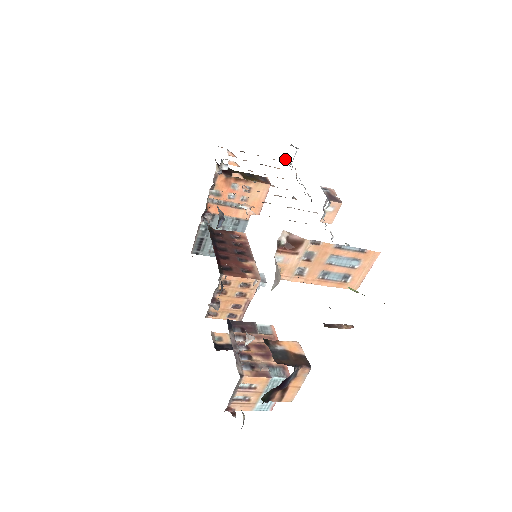
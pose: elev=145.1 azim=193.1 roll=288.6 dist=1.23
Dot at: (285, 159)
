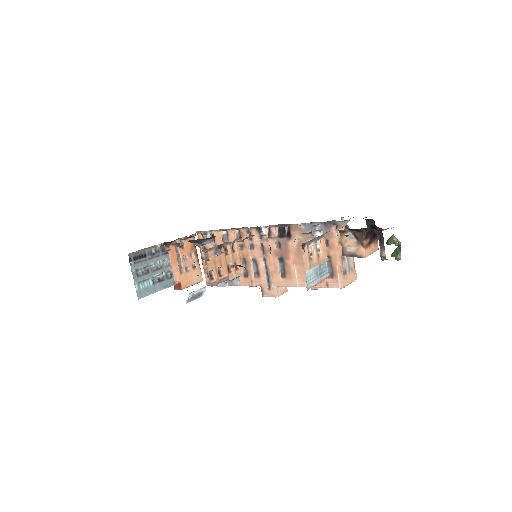
Dot at: (208, 284)
